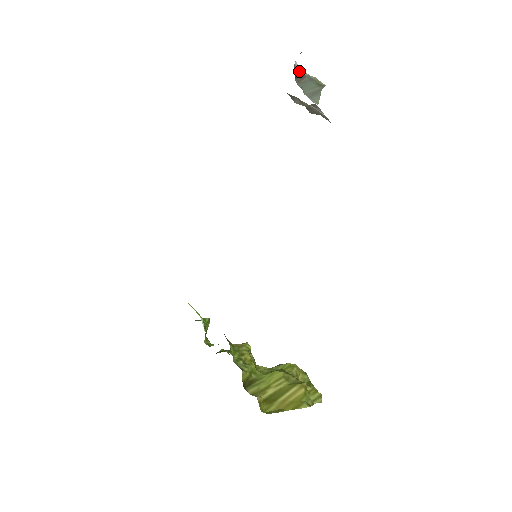
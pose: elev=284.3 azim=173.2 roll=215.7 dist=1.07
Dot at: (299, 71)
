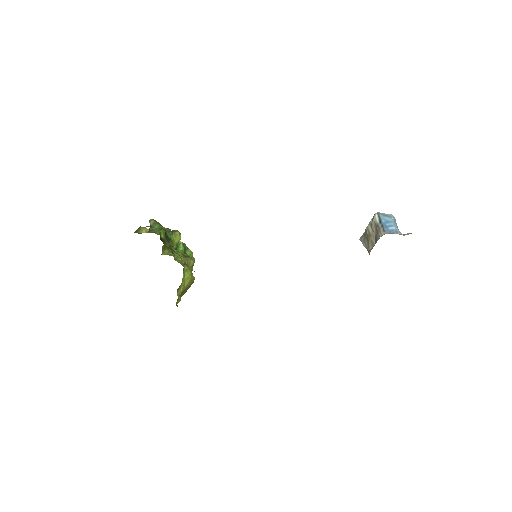
Dot at: (396, 232)
